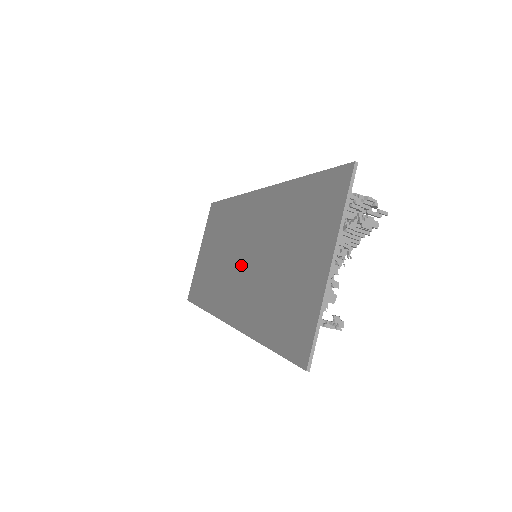
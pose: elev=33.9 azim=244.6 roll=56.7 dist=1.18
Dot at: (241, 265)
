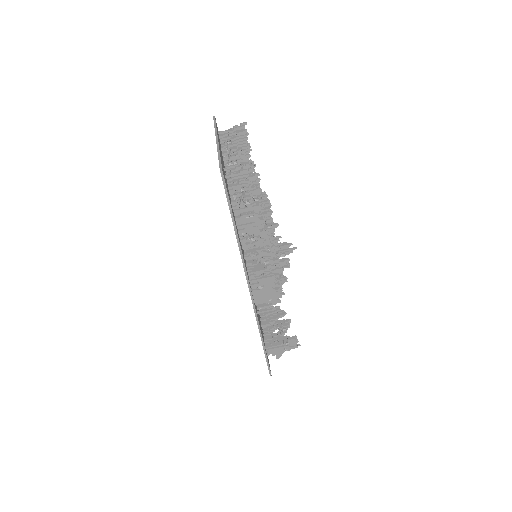
Dot at: occluded
